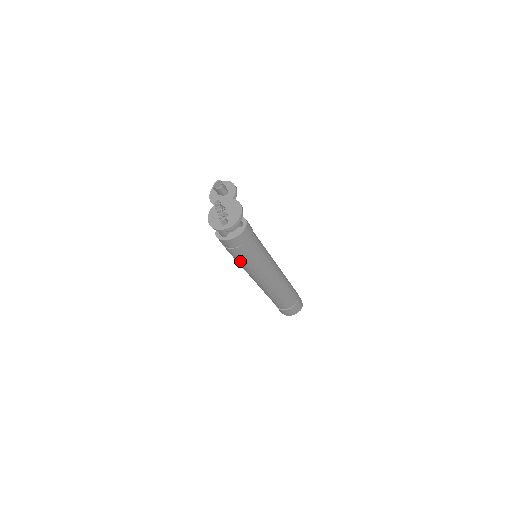
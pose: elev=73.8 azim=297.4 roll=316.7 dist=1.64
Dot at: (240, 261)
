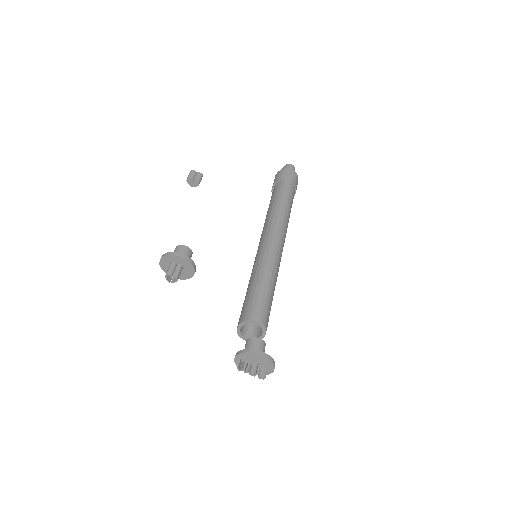
Dot at: occluded
